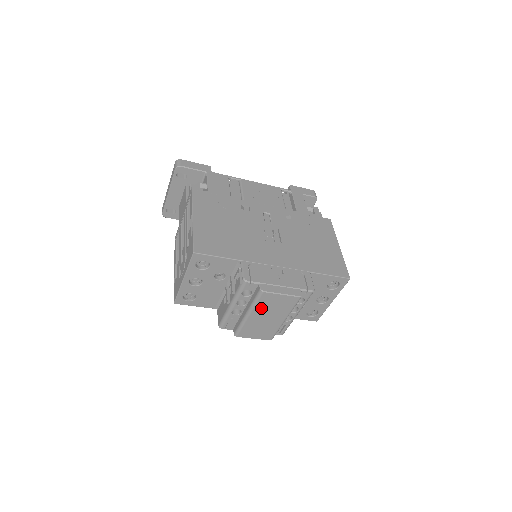
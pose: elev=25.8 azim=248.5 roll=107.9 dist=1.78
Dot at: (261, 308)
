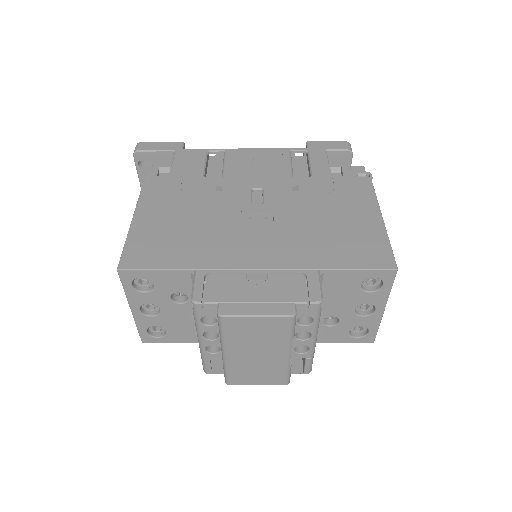
Dot at: (237, 341)
